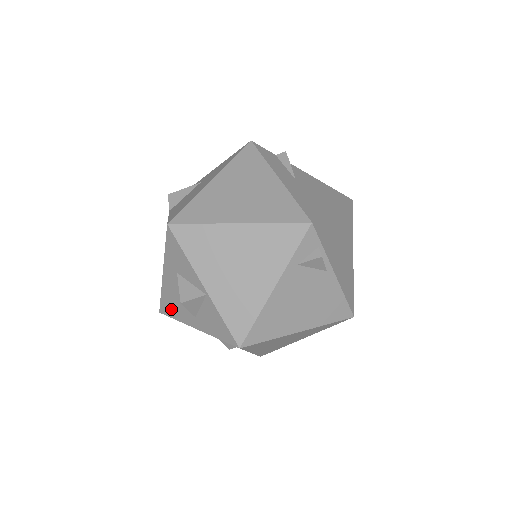
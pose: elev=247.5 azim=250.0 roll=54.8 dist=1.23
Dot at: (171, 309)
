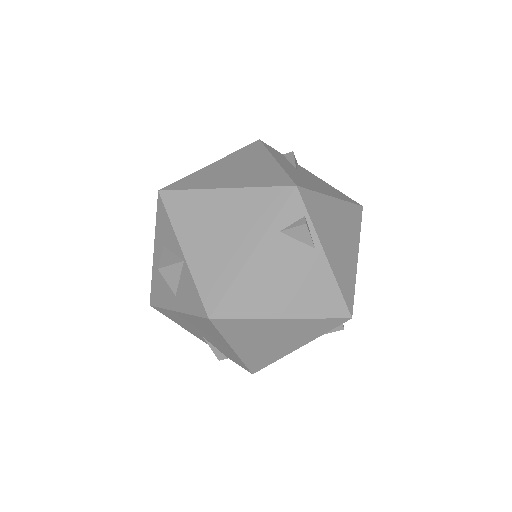
Dot at: (158, 295)
